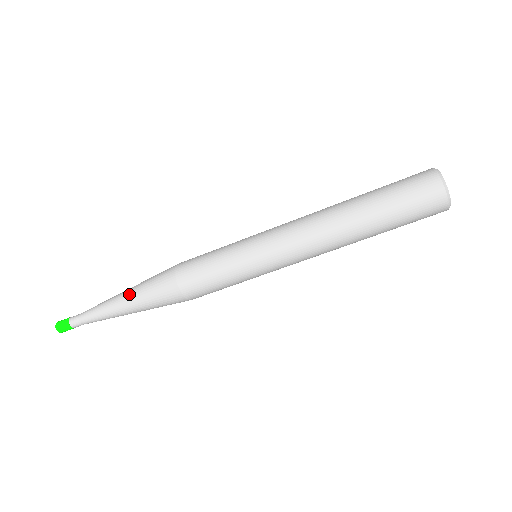
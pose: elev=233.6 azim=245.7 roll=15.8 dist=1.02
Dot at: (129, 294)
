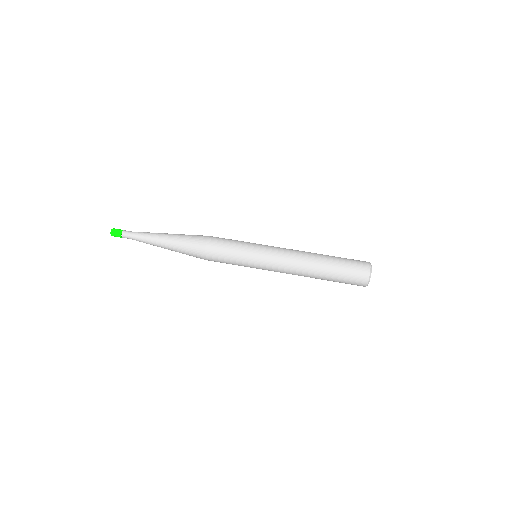
Dot at: (172, 235)
